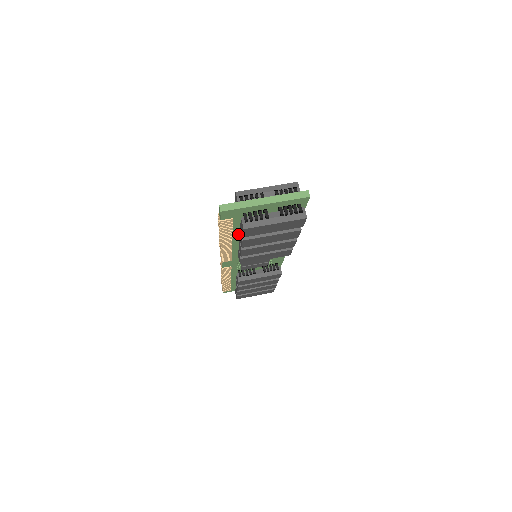
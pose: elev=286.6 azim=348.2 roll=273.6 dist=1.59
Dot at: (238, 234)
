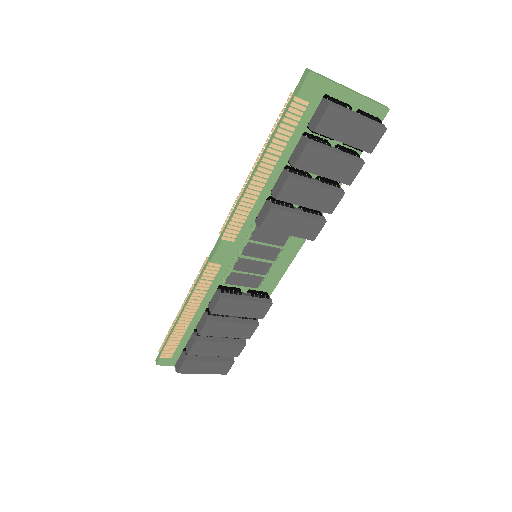
Dot at: (285, 159)
